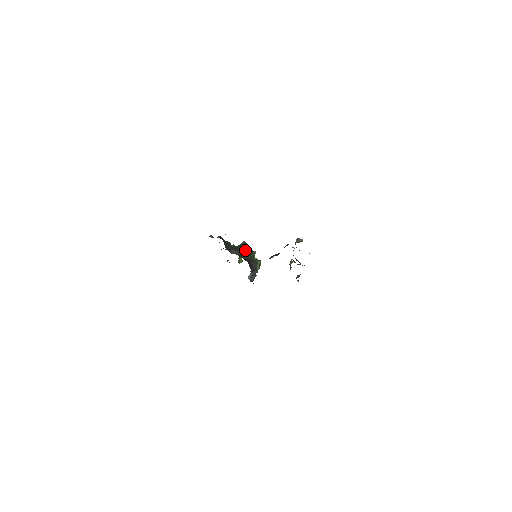
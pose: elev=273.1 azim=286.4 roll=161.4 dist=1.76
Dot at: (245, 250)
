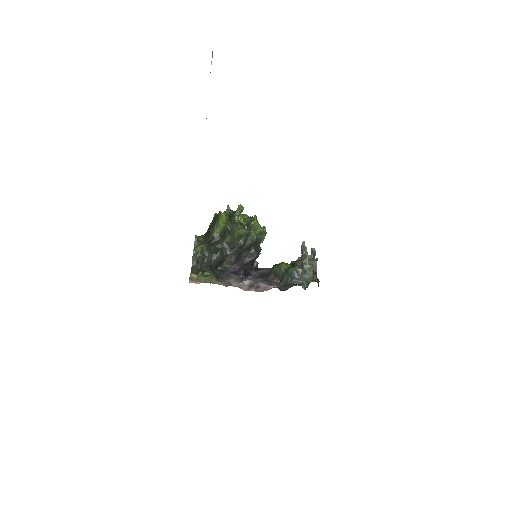
Dot at: (241, 245)
